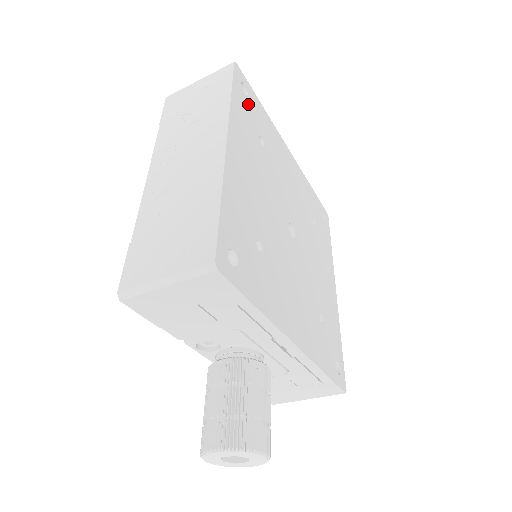
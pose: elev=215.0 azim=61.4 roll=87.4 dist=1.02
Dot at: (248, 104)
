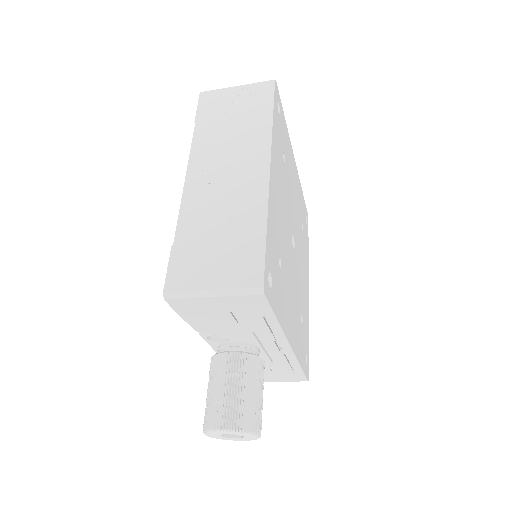
Dot at: (279, 122)
